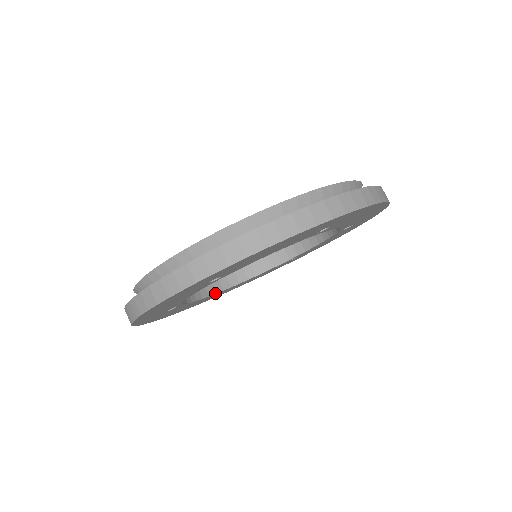
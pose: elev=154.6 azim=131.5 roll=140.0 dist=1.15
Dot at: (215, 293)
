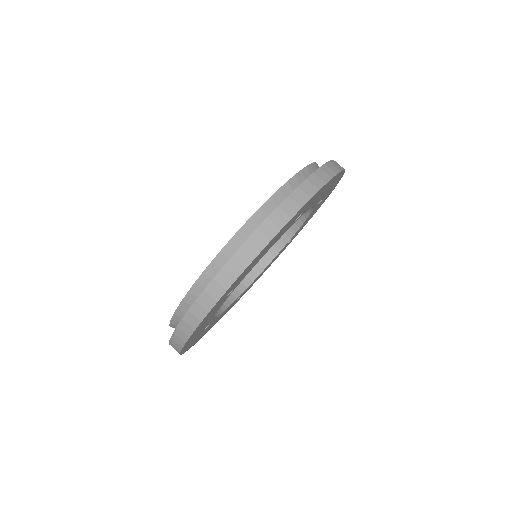
Dot at: (212, 319)
